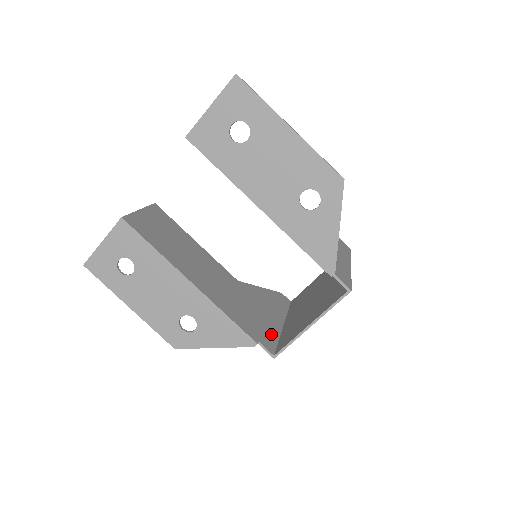
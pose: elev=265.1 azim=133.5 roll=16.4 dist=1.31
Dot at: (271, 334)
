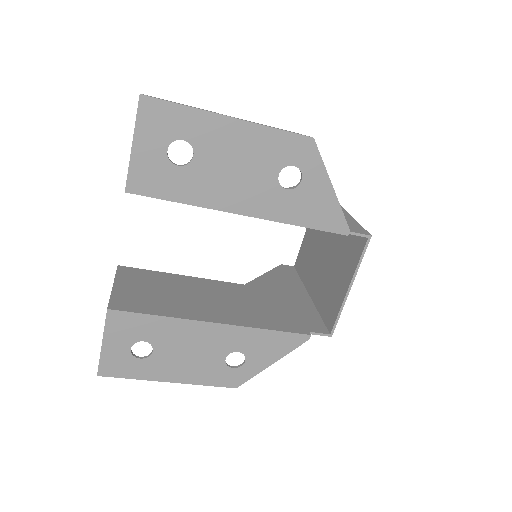
Dot at: (310, 315)
